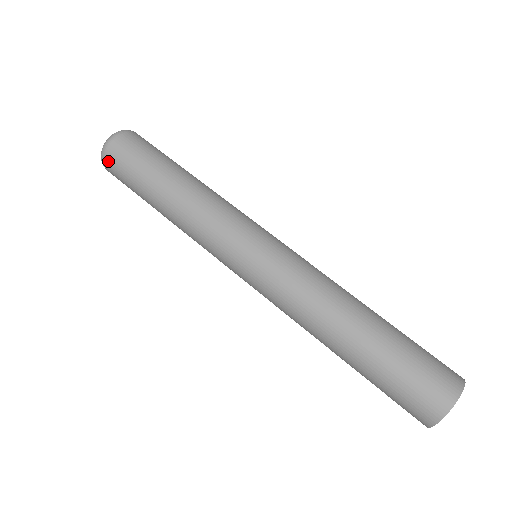
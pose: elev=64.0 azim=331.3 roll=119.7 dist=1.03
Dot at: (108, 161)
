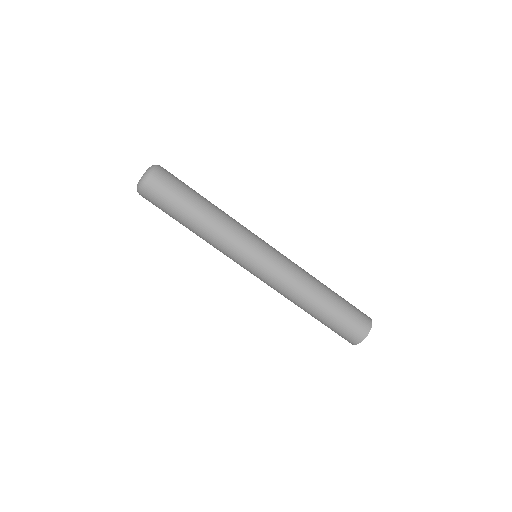
Dot at: (156, 179)
